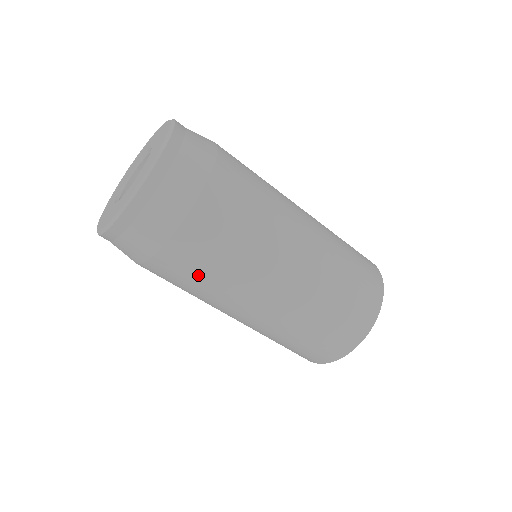
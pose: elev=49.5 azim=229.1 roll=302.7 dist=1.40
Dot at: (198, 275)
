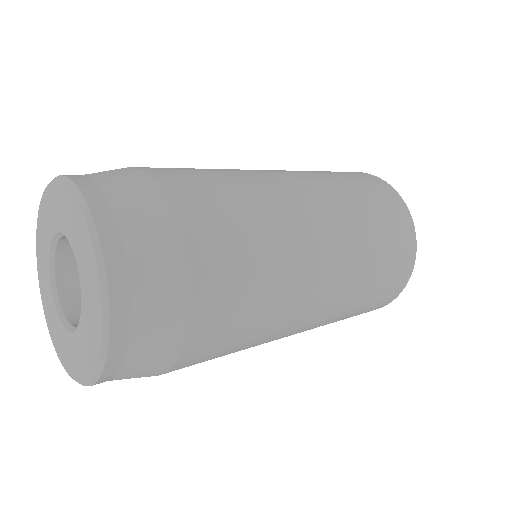
Dot at: occluded
